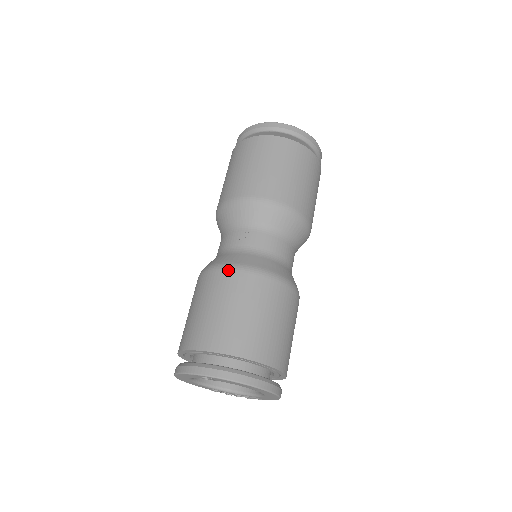
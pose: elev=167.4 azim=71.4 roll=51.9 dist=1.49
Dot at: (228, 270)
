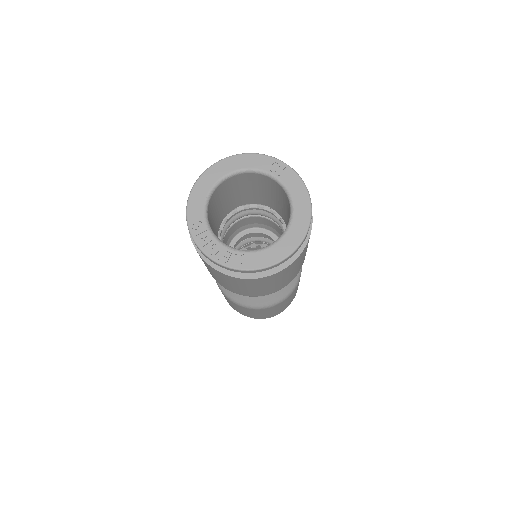
Dot at: (227, 298)
